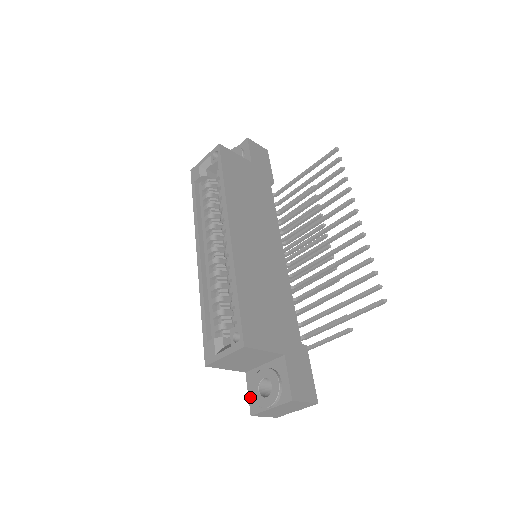
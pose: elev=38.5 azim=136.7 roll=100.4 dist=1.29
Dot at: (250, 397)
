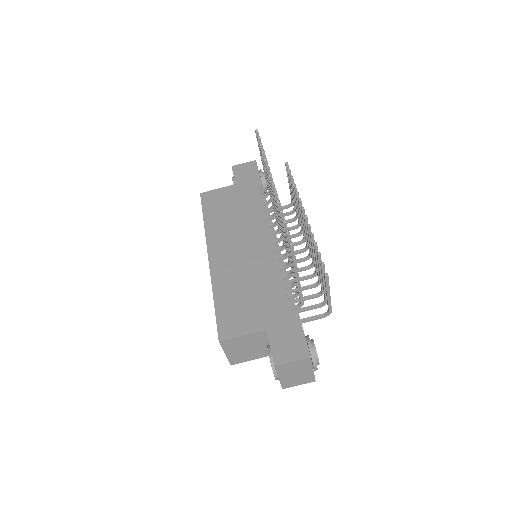
Dot at: occluded
